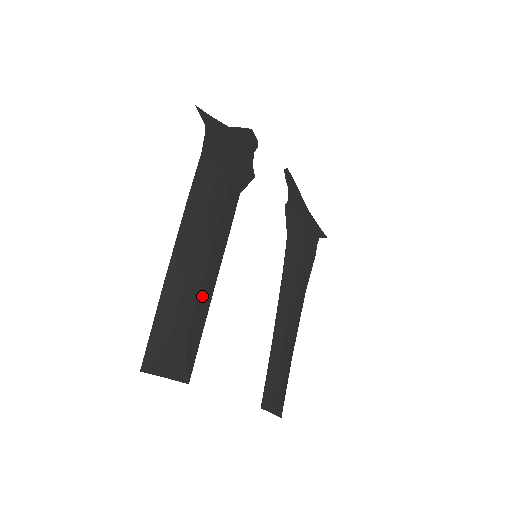
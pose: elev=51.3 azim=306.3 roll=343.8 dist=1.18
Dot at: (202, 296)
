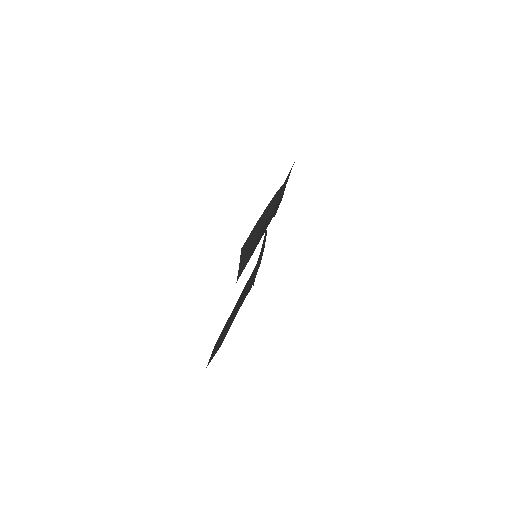
Dot at: occluded
